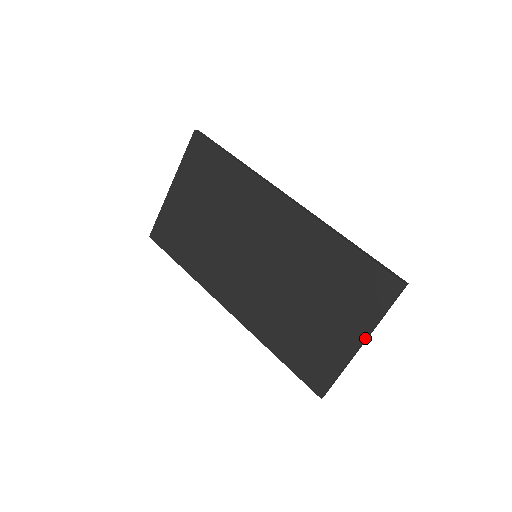
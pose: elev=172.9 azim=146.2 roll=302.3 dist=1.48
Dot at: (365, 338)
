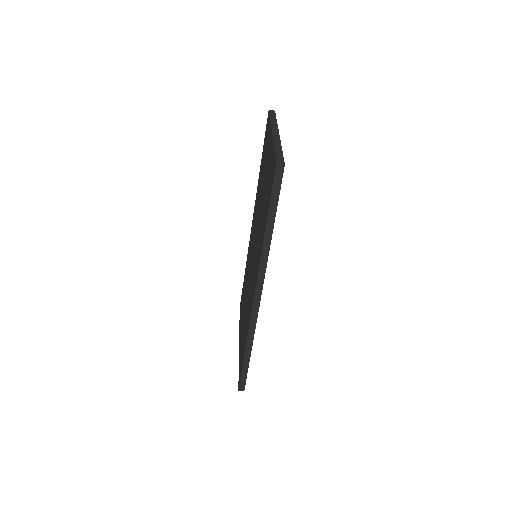
Dot at: (271, 131)
